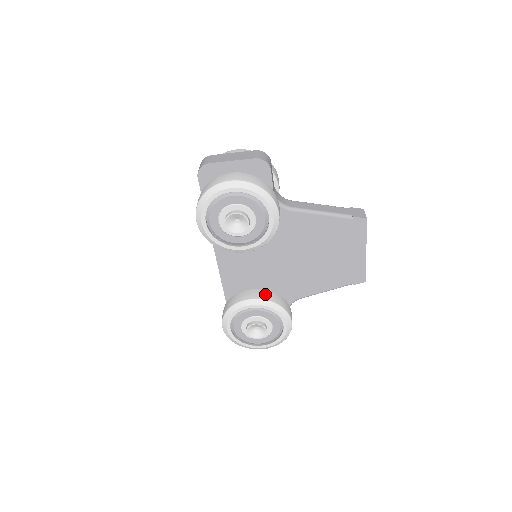
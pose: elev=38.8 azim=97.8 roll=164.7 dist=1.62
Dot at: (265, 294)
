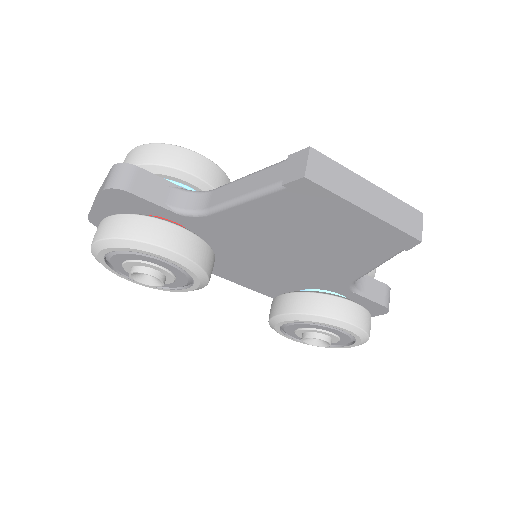
Dot at: (290, 302)
